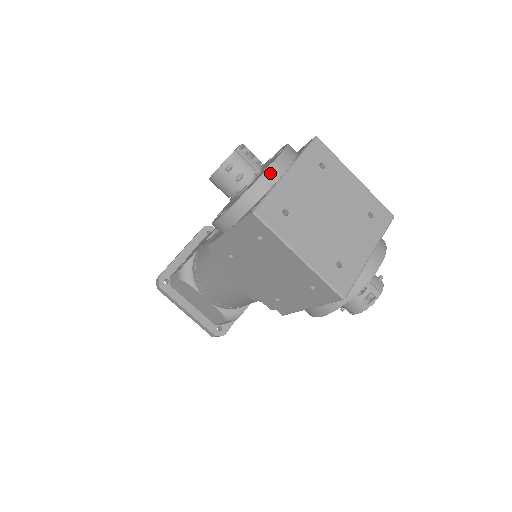
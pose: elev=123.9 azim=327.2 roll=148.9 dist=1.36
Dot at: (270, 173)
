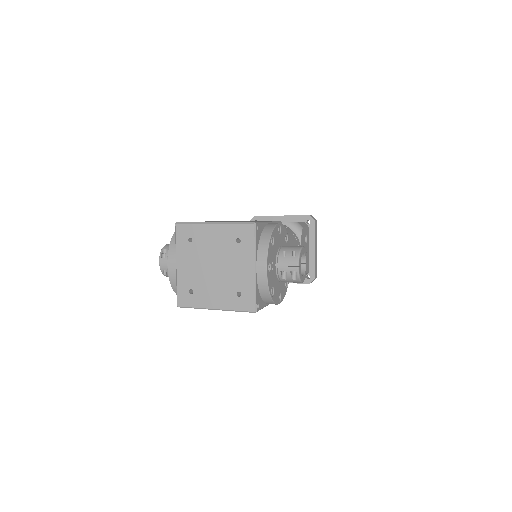
Dot at: (171, 274)
